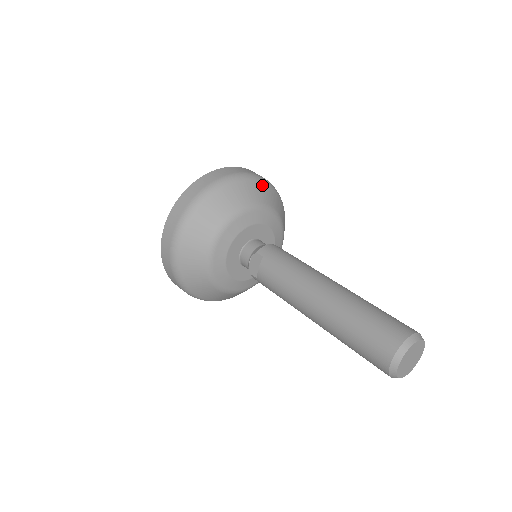
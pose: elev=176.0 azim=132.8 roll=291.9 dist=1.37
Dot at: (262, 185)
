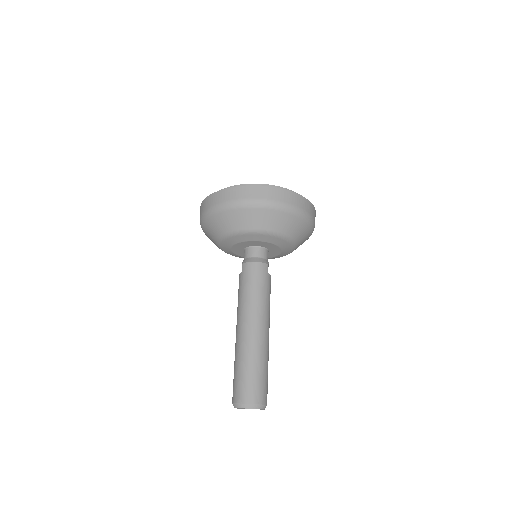
Dot at: (265, 212)
